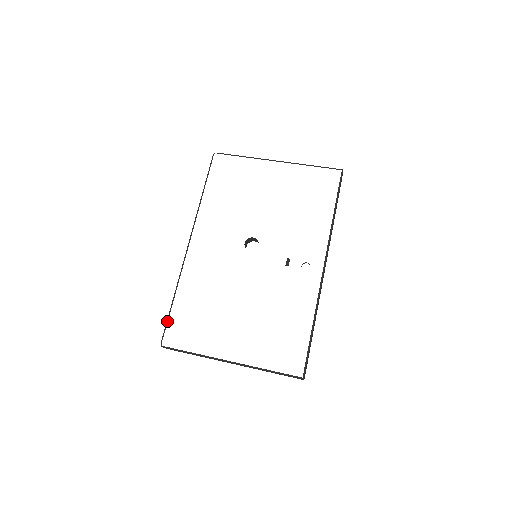
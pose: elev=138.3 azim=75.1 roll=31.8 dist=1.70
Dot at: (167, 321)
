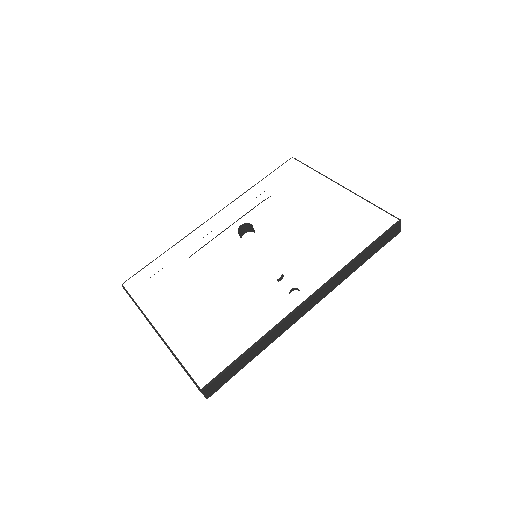
Dot at: (143, 268)
